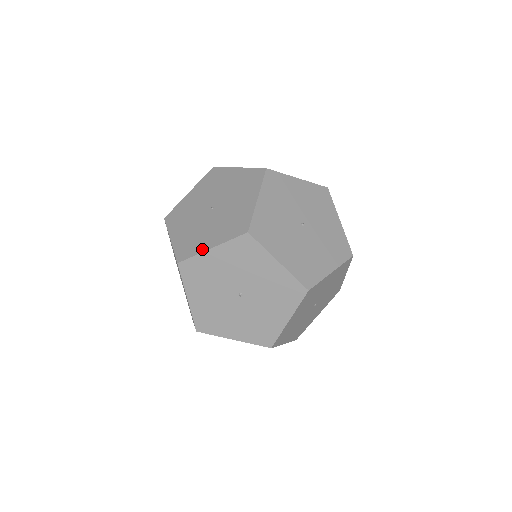
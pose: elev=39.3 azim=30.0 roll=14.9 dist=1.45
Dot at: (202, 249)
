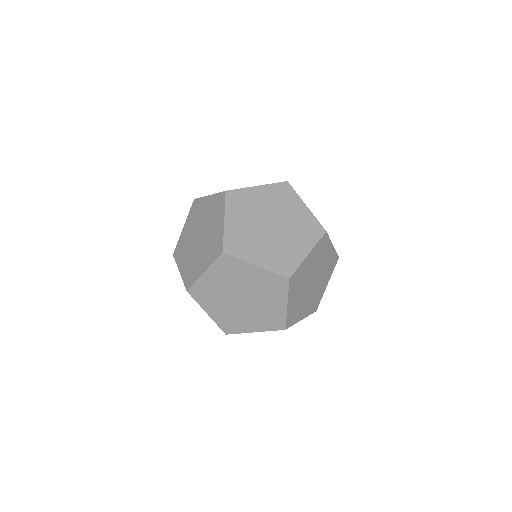
Dot at: (248, 187)
